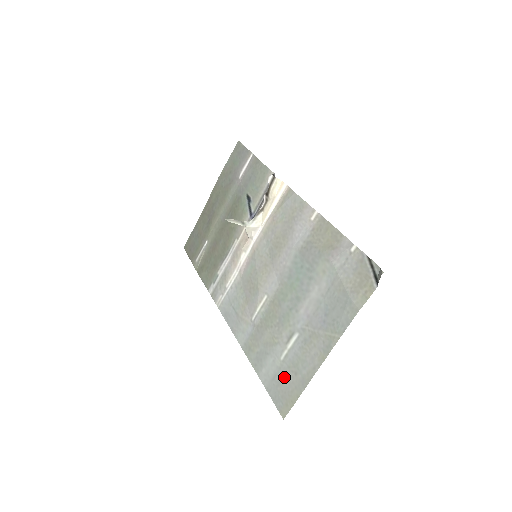
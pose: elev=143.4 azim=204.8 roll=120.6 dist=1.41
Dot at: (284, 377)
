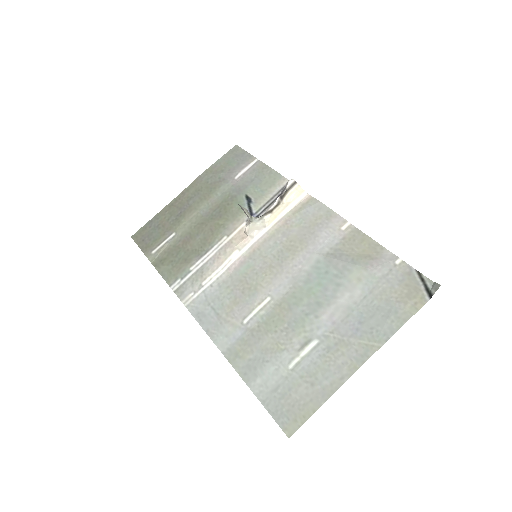
Dot at: (293, 388)
